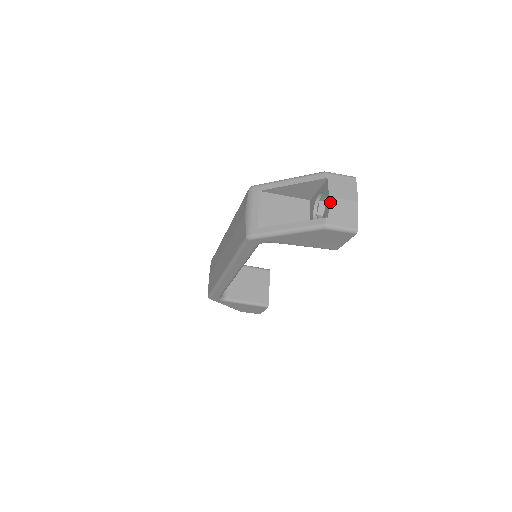
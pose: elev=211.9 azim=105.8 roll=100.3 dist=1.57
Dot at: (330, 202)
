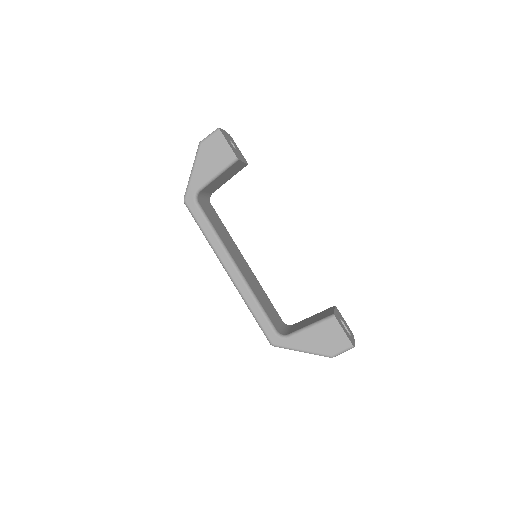
Dot at: occluded
